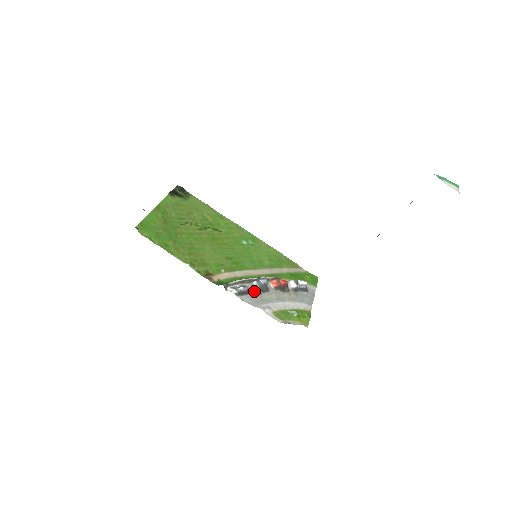
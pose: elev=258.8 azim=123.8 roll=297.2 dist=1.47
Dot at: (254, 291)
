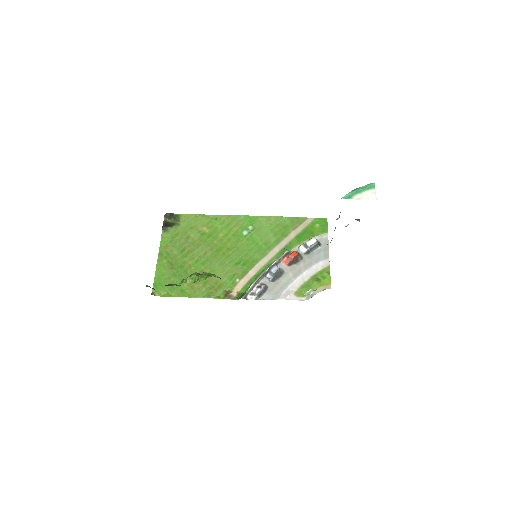
Dot at: (271, 283)
